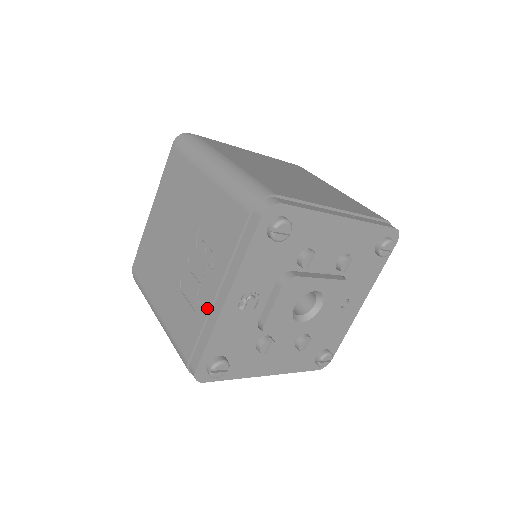
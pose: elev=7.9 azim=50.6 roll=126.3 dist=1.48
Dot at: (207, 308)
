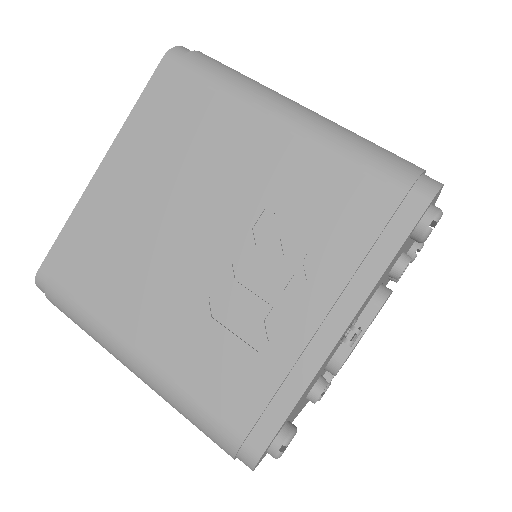
Dot at: (297, 348)
